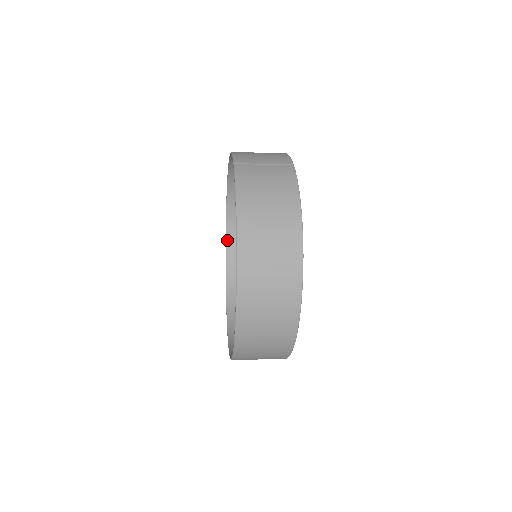
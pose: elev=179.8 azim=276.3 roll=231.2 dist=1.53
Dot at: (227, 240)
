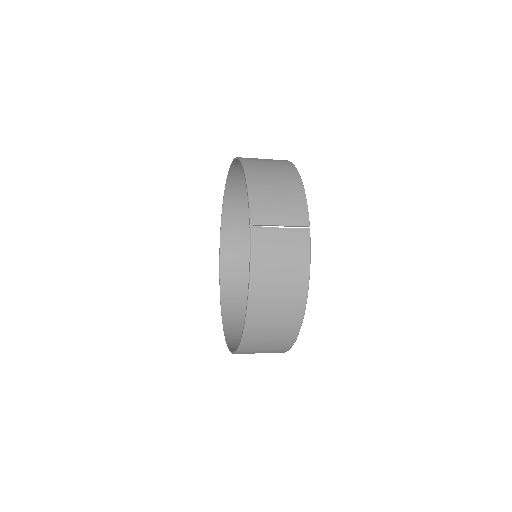
Dot at: (226, 194)
